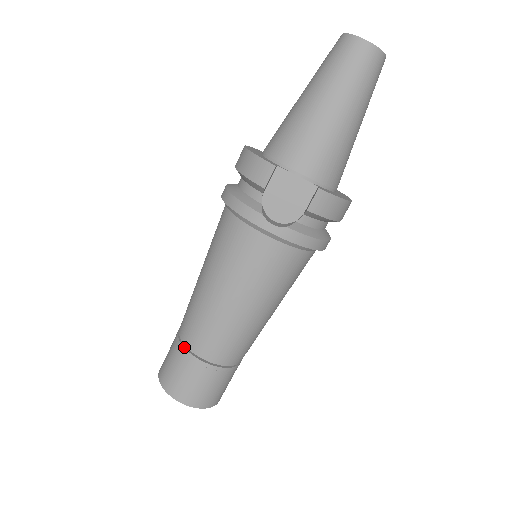
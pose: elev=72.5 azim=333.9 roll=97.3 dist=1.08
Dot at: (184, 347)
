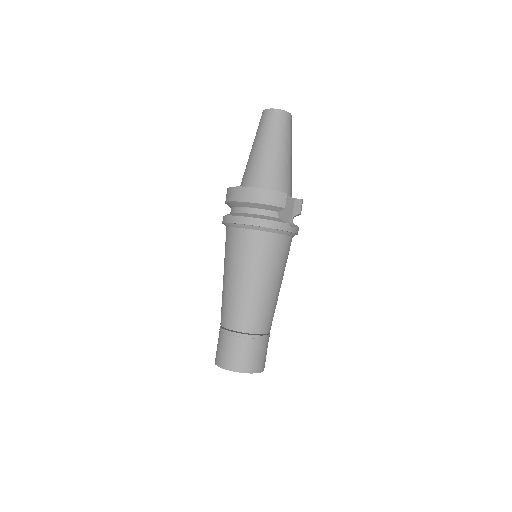
Dot at: (251, 335)
